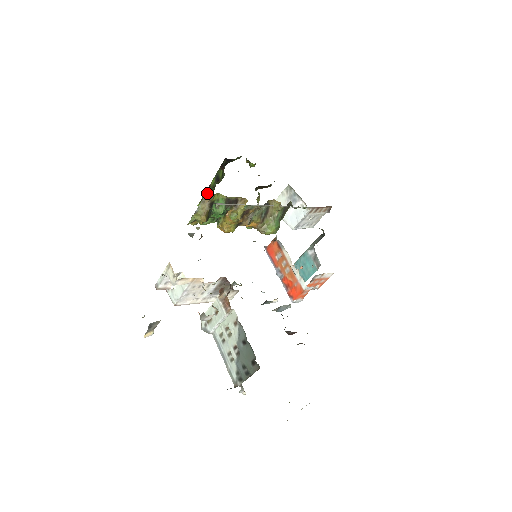
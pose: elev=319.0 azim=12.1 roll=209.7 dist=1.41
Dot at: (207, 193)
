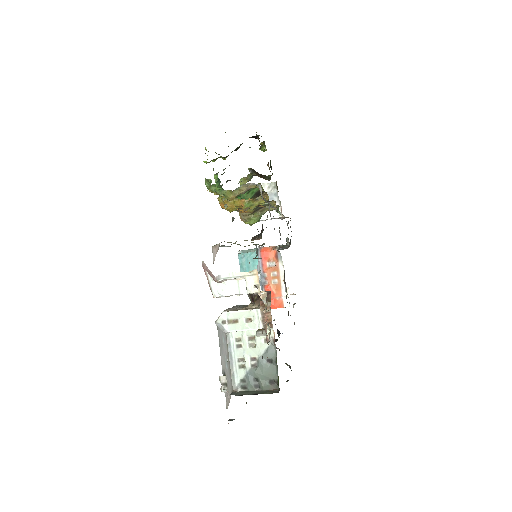
Dot at: (224, 158)
